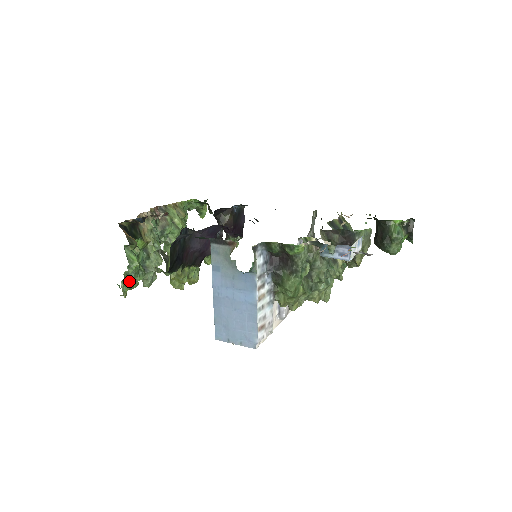
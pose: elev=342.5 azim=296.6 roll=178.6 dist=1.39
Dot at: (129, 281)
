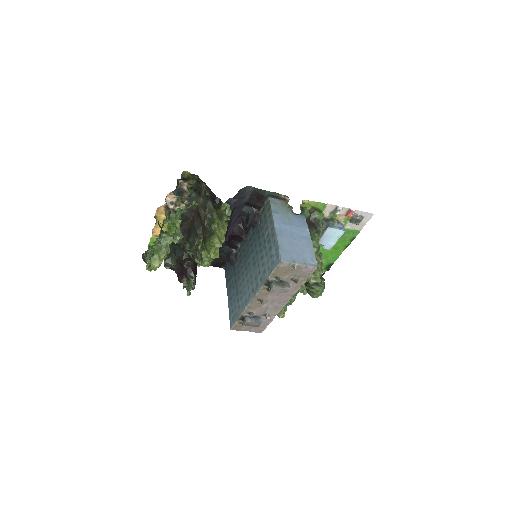
Dot at: occluded
